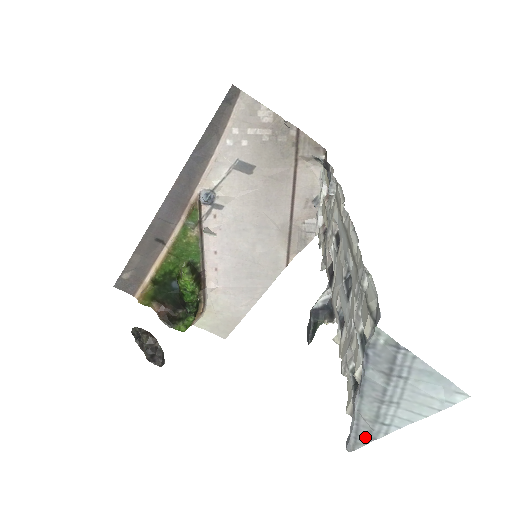
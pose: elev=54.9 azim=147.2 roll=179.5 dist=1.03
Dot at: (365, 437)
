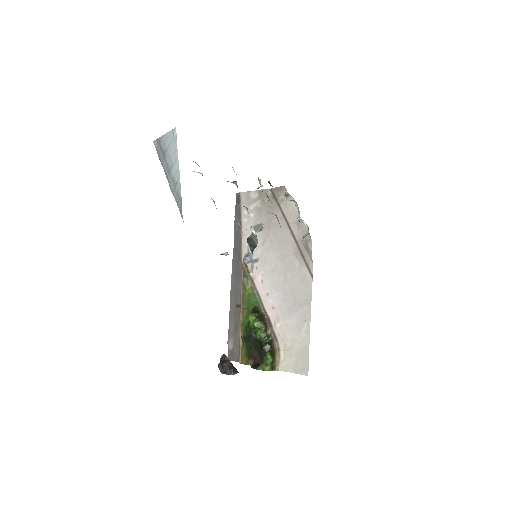
Dot at: (180, 202)
